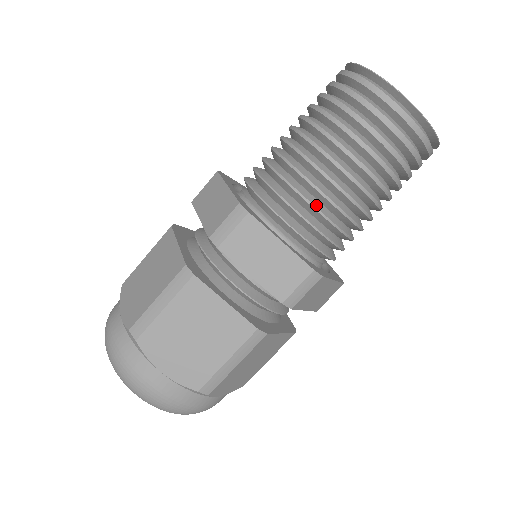
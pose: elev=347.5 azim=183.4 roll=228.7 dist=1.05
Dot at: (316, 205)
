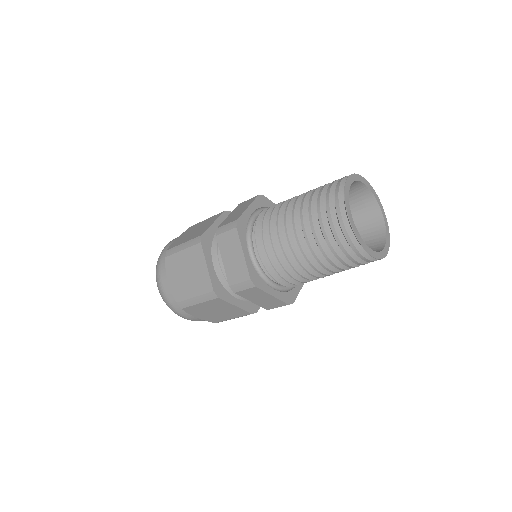
Dot at: (298, 278)
